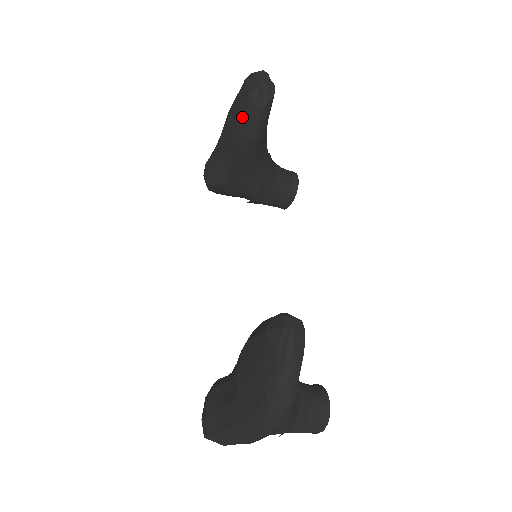
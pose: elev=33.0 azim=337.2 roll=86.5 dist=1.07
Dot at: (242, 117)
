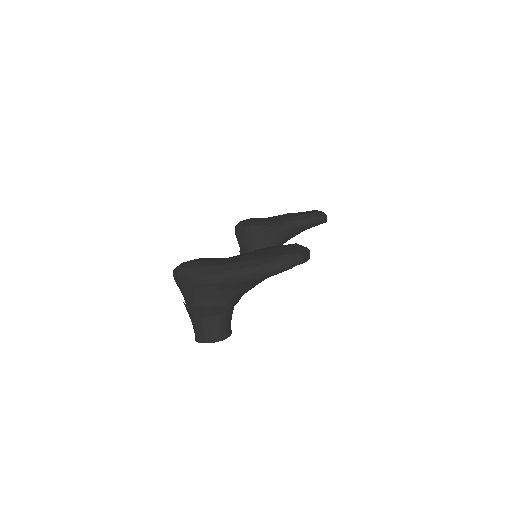
Dot at: (304, 215)
